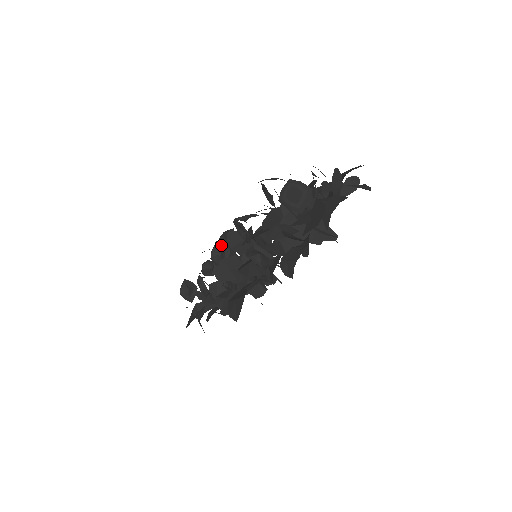
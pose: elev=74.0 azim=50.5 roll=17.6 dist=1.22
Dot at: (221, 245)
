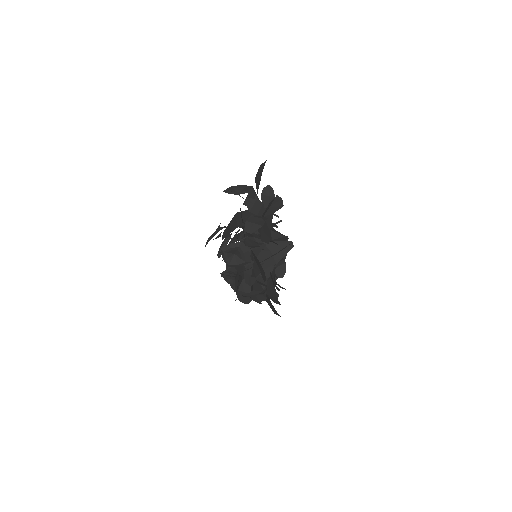
Dot at: occluded
